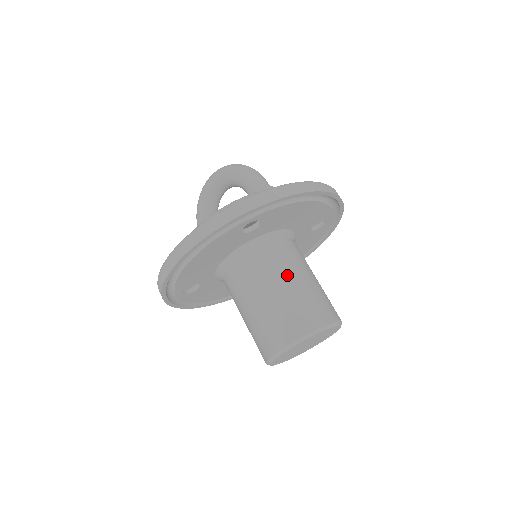
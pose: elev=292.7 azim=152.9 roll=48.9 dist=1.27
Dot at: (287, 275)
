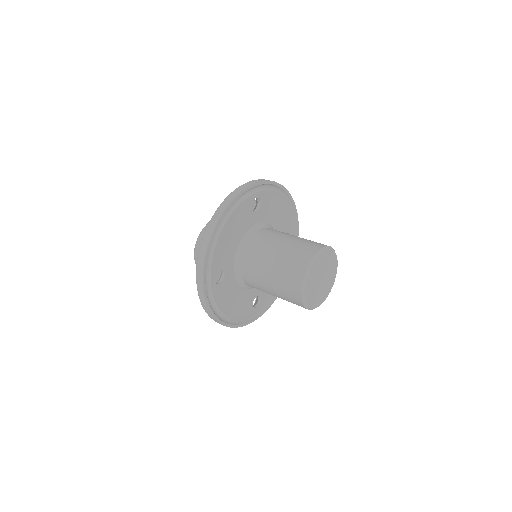
Dot at: (289, 235)
